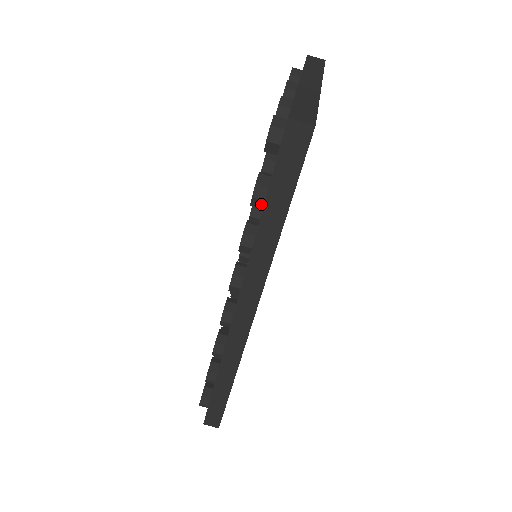
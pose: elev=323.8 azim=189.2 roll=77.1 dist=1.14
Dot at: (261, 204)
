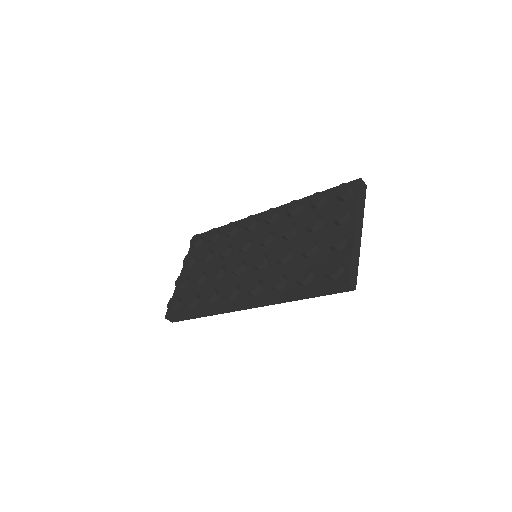
Dot at: (301, 284)
